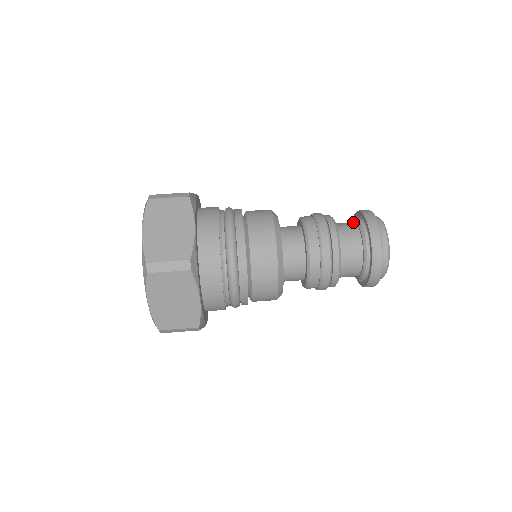
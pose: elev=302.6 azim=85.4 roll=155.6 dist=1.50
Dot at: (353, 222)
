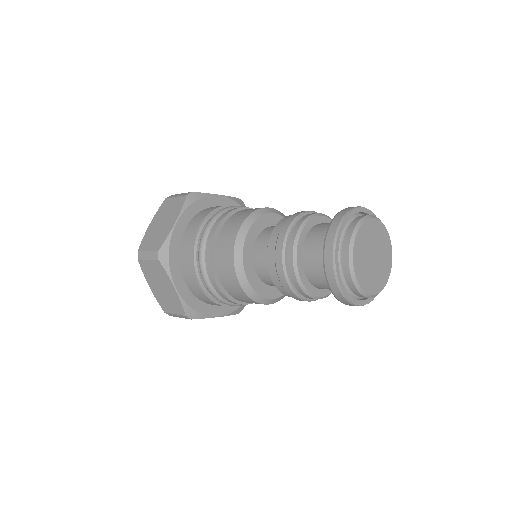
Dot at: occluded
